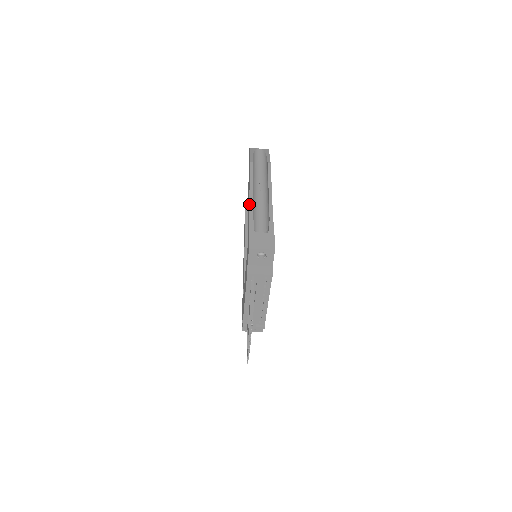
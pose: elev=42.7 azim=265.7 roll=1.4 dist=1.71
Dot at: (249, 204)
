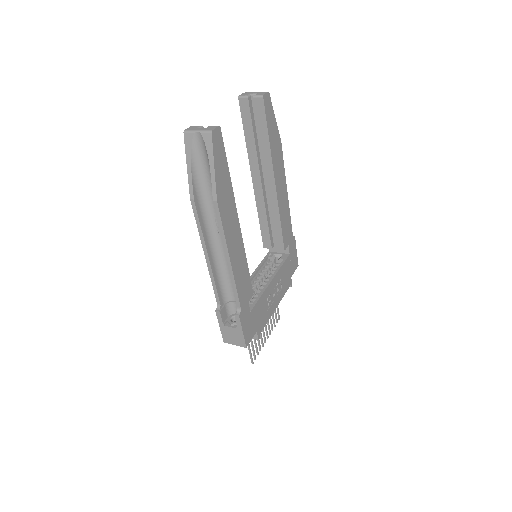
Dot at: occluded
